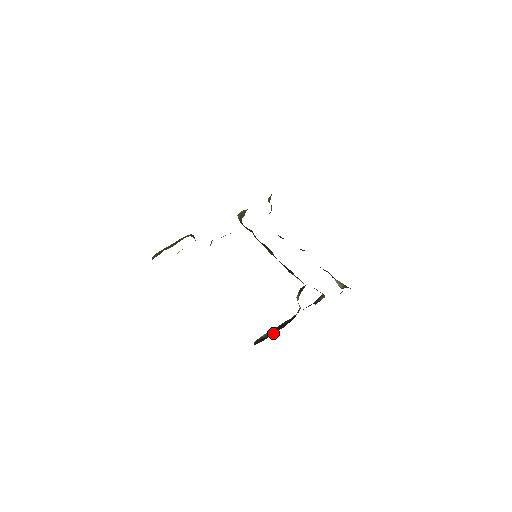
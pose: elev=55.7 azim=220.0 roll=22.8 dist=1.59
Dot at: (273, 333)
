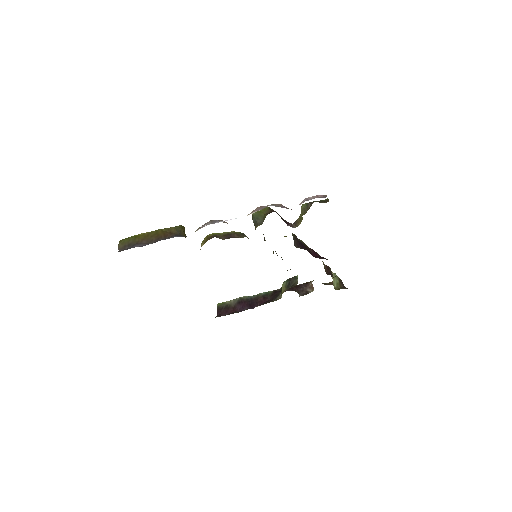
Dot at: (241, 309)
